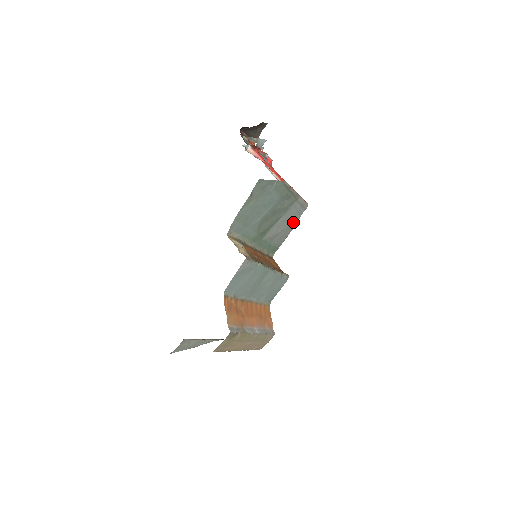
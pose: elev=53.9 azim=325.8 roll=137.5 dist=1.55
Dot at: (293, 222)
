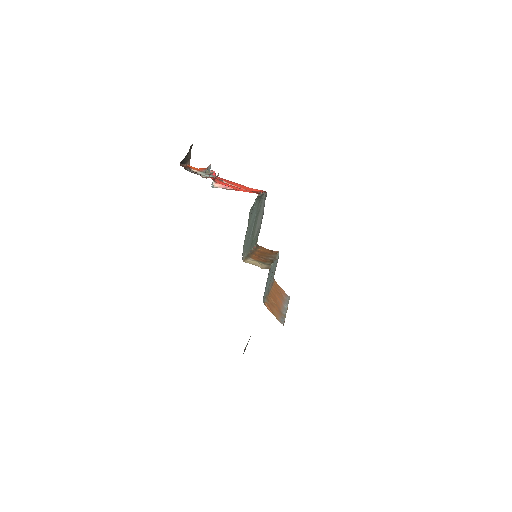
Dot at: (263, 212)
